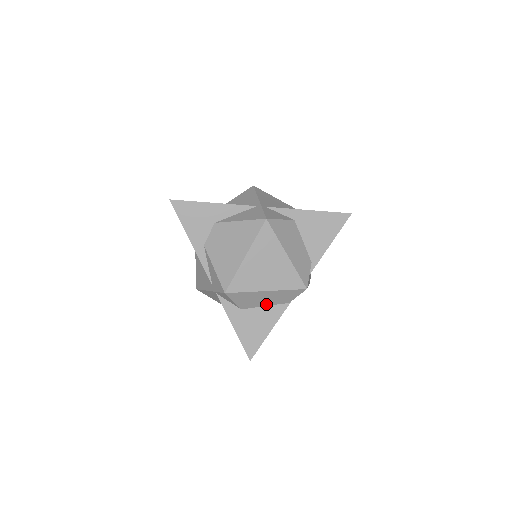
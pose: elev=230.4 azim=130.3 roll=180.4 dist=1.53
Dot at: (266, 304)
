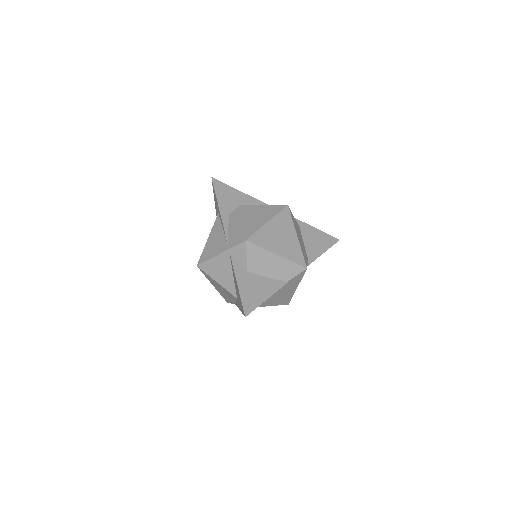
Dot at: (269, 274)
